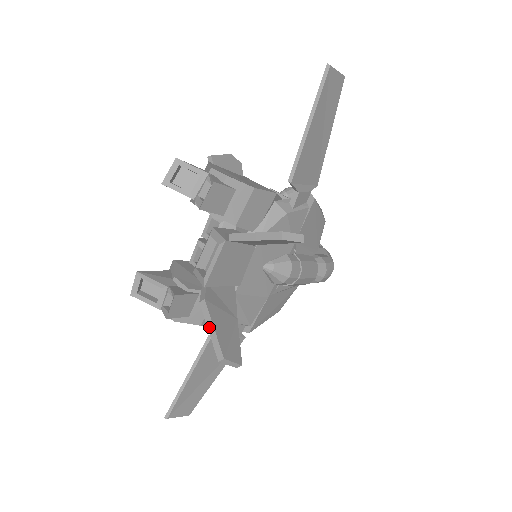
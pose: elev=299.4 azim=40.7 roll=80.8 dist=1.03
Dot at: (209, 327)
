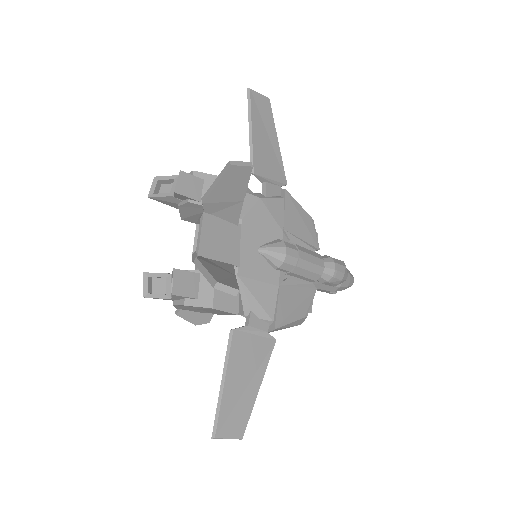
Dot at: (202, 271)
